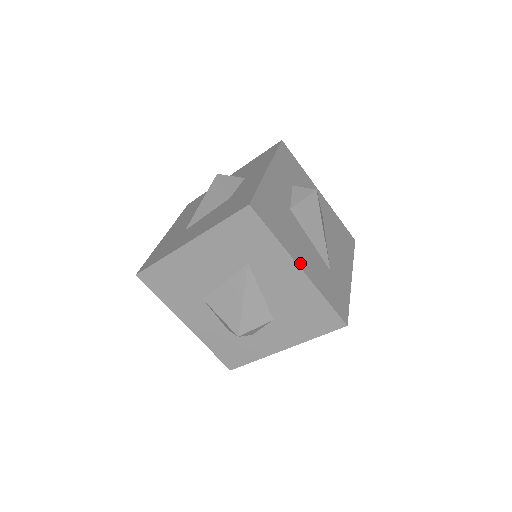
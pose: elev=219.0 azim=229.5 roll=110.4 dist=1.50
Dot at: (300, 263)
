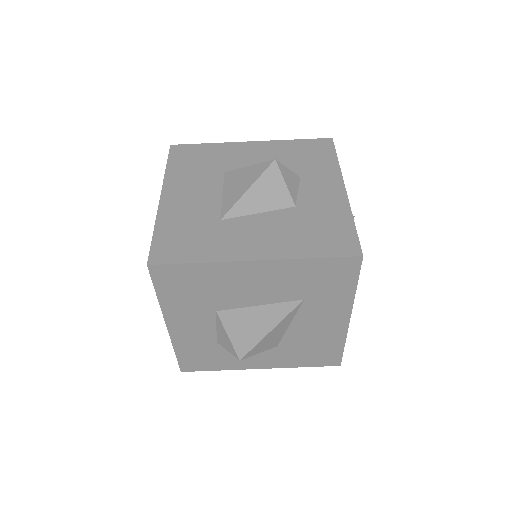
Dot at: occluded
